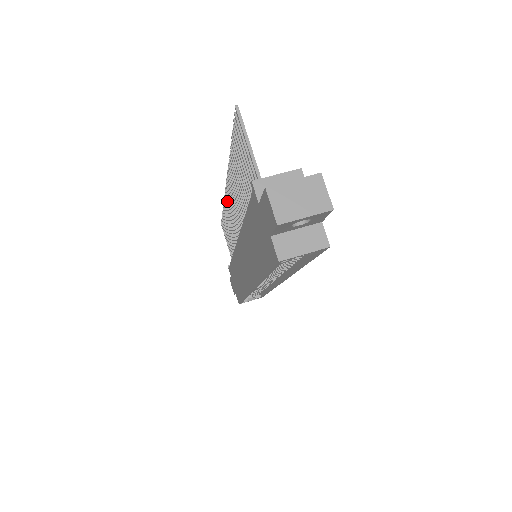
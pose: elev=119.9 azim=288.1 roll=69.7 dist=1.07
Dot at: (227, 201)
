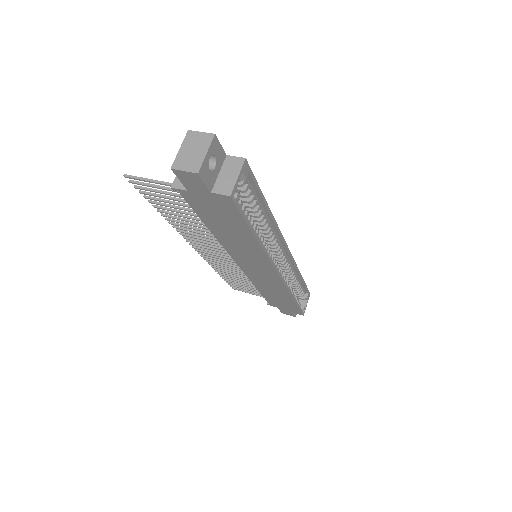
Dot at: occluded
